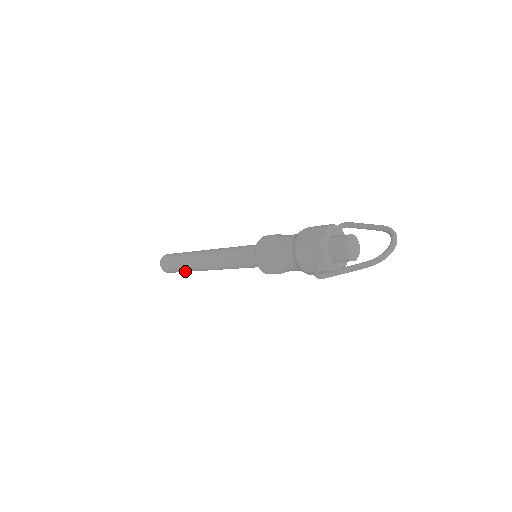
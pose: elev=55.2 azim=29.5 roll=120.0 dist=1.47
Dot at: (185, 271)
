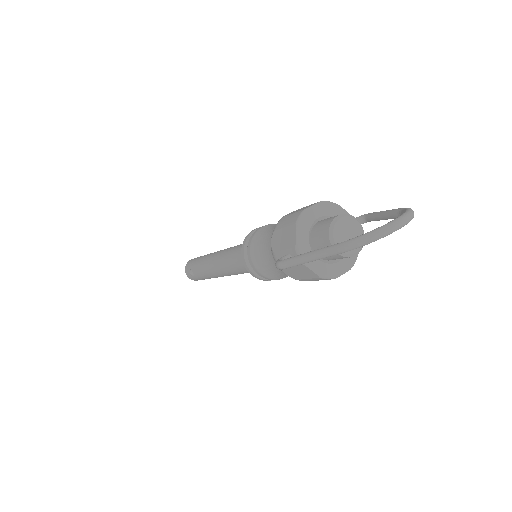
Dot at: (201, 276)
